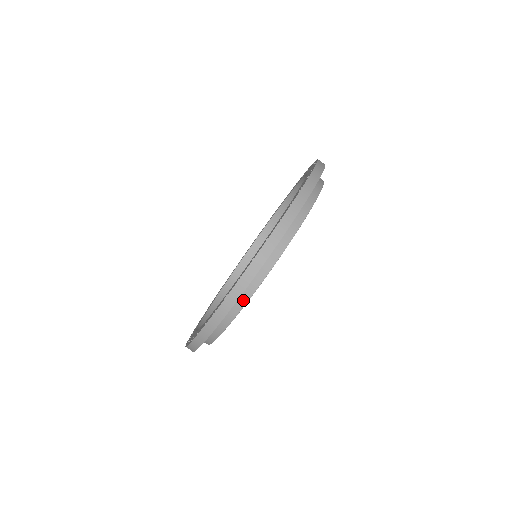
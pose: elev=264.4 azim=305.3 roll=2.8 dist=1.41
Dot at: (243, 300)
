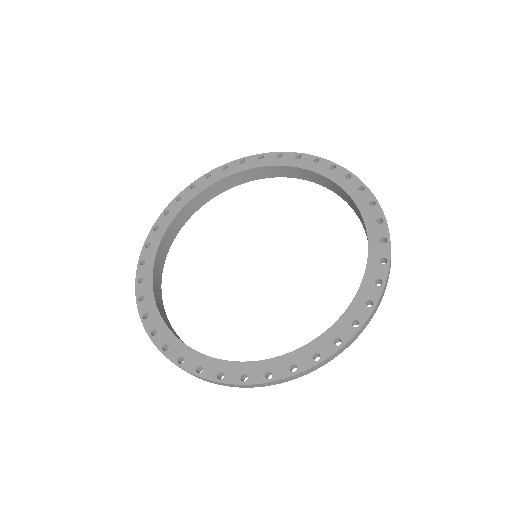
Dot at: occluded
